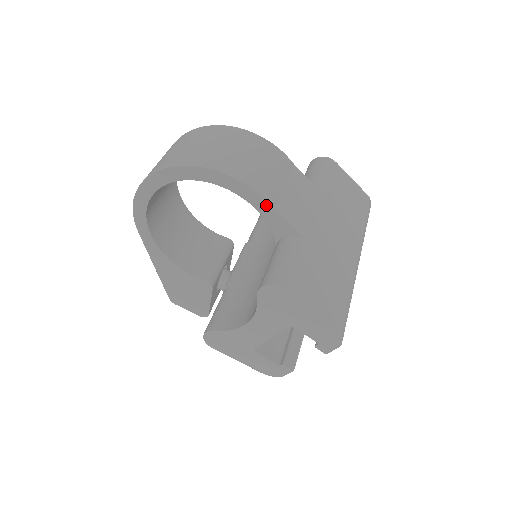
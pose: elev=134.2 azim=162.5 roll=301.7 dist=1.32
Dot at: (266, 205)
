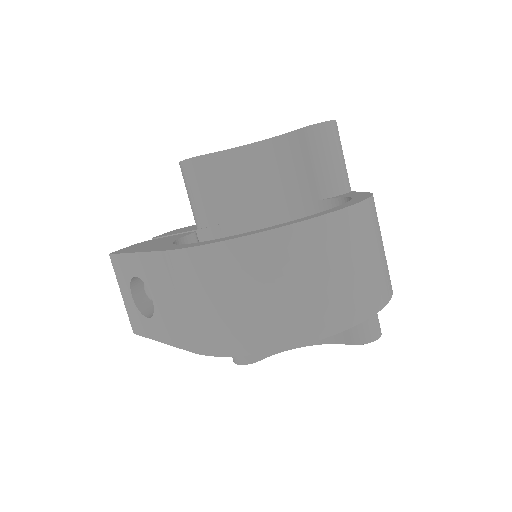
Dot at: occluded
